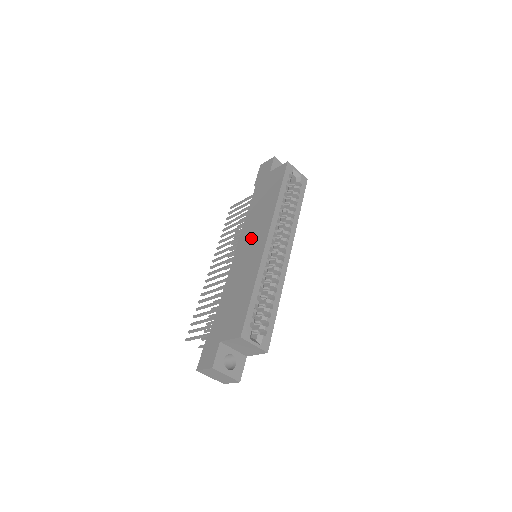
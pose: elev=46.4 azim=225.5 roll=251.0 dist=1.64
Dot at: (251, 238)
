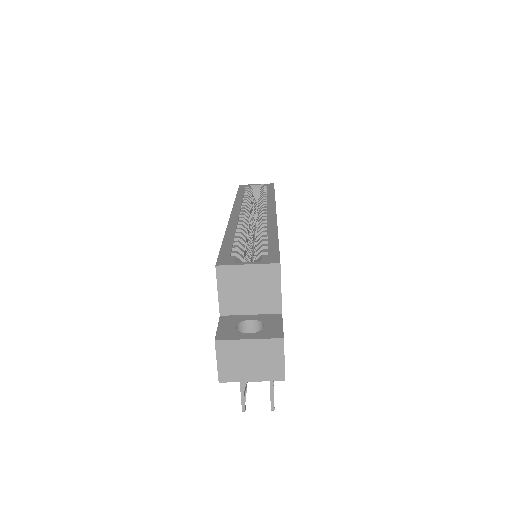
Dot at: occluded
